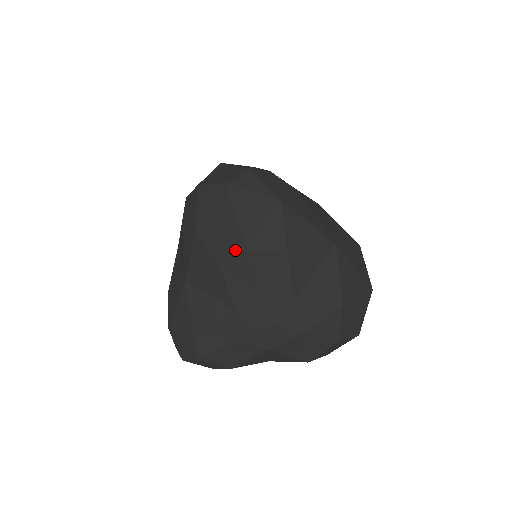
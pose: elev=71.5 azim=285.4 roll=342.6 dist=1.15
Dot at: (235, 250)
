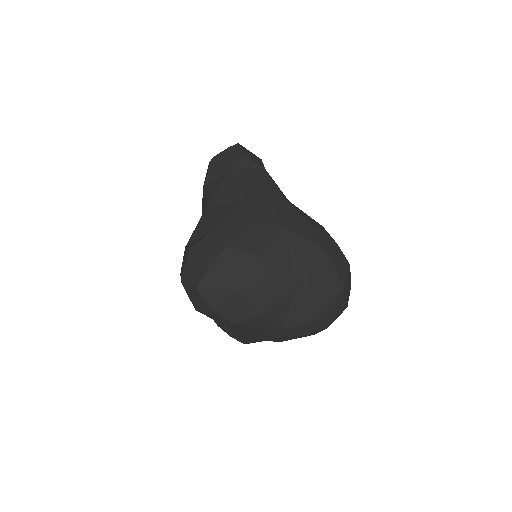
Dot at: (226, 322)
